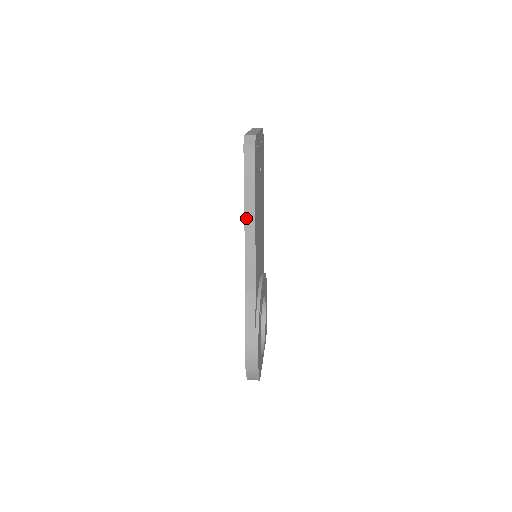
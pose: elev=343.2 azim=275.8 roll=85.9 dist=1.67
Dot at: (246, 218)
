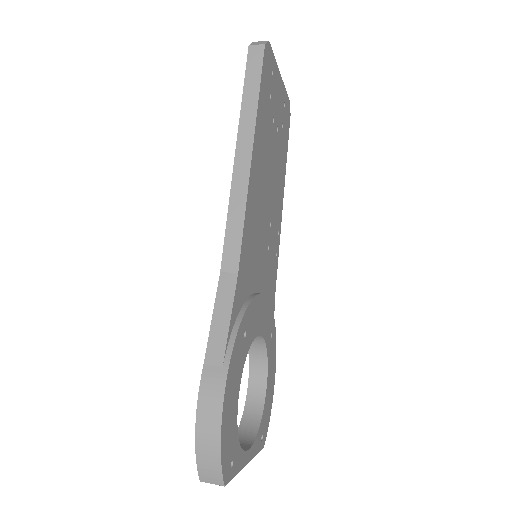
Dot at: (238, 147)
